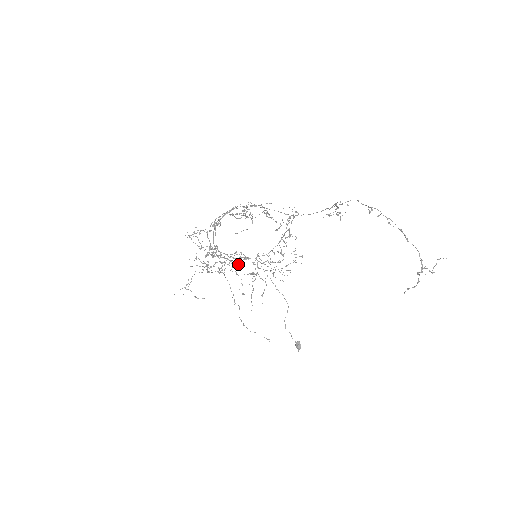
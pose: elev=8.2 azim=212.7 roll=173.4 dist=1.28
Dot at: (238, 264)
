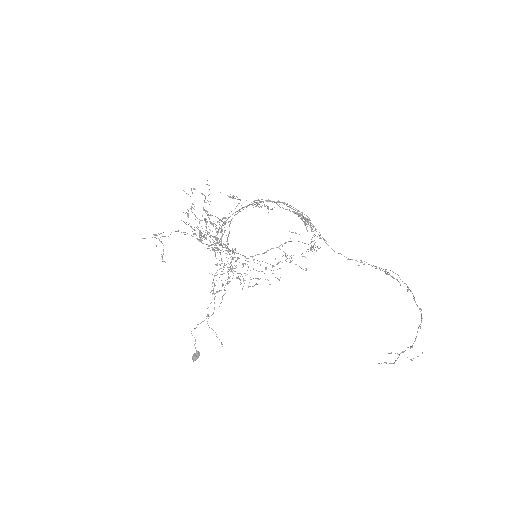
Dot at: (229, 251)
